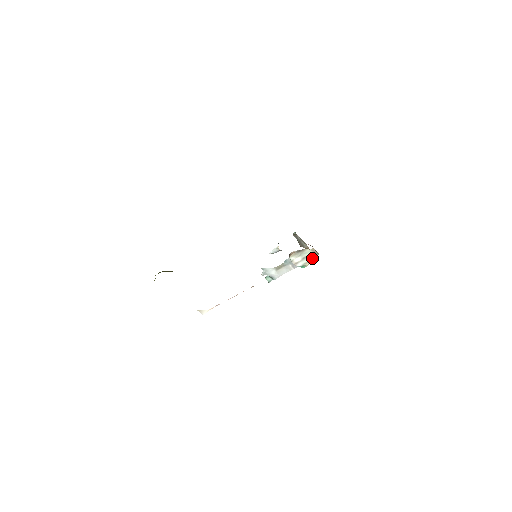
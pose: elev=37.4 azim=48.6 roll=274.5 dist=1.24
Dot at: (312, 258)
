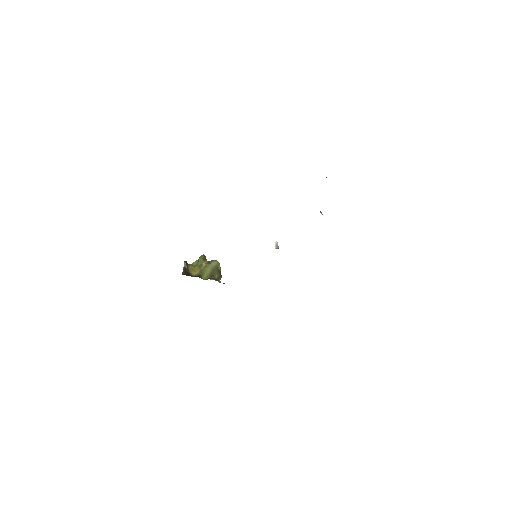
Dot at: occluded
